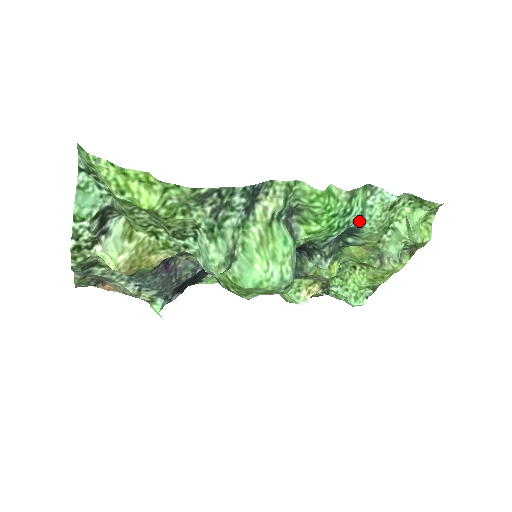
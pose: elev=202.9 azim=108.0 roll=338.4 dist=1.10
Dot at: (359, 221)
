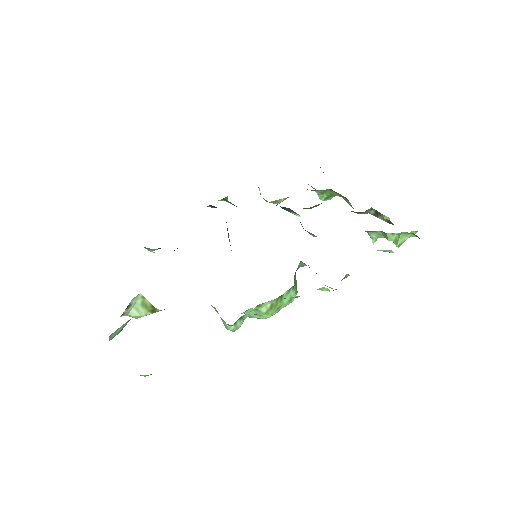
Dot at: occluded
